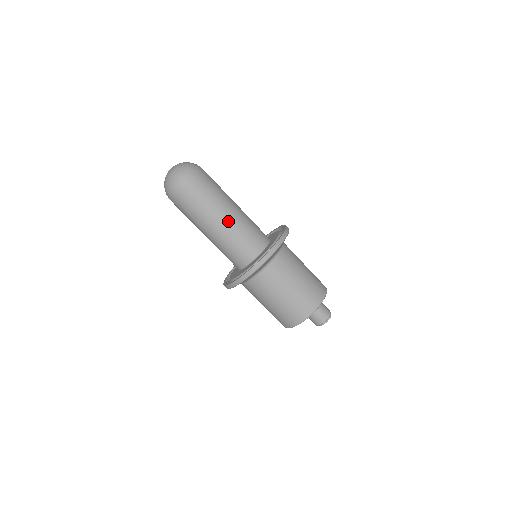
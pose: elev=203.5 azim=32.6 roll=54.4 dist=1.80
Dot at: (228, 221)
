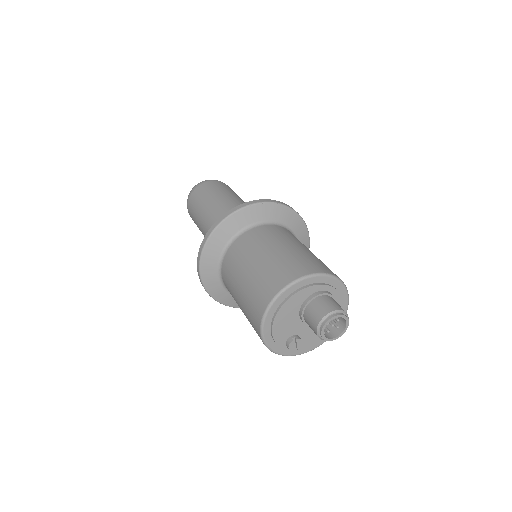
Dot at: (235, 204)
